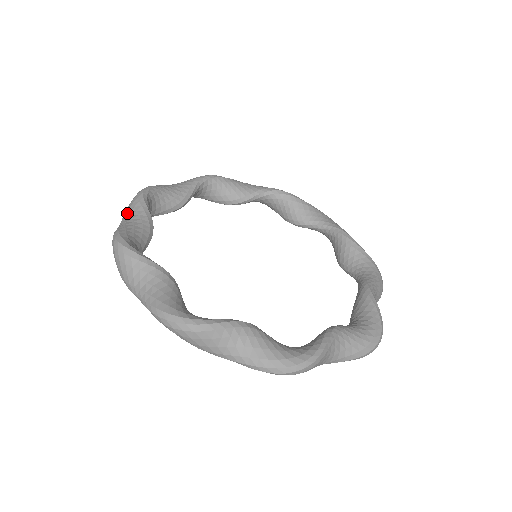
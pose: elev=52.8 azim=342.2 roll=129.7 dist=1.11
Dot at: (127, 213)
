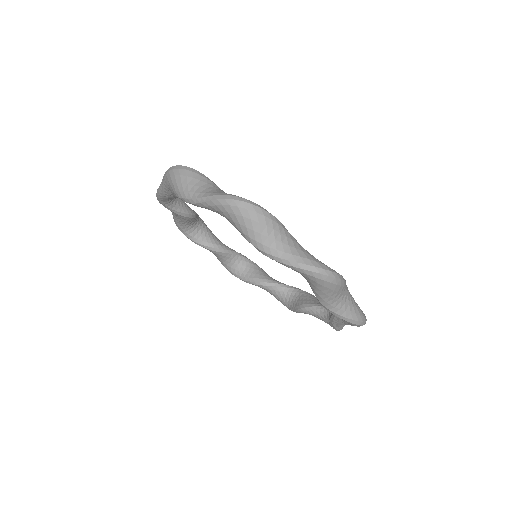
Dot at: occluded
